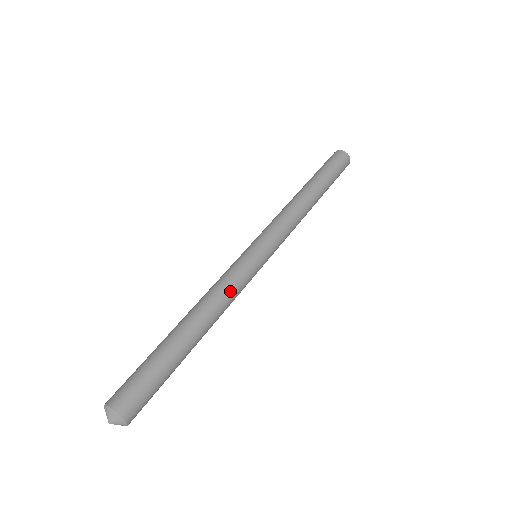
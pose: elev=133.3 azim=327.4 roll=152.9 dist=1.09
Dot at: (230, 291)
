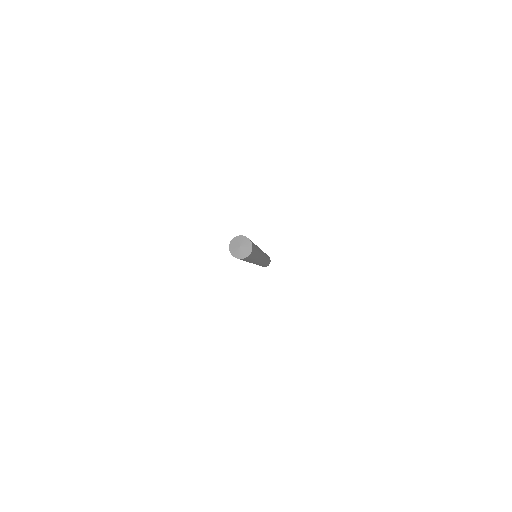
Dot at: (261, 252)
